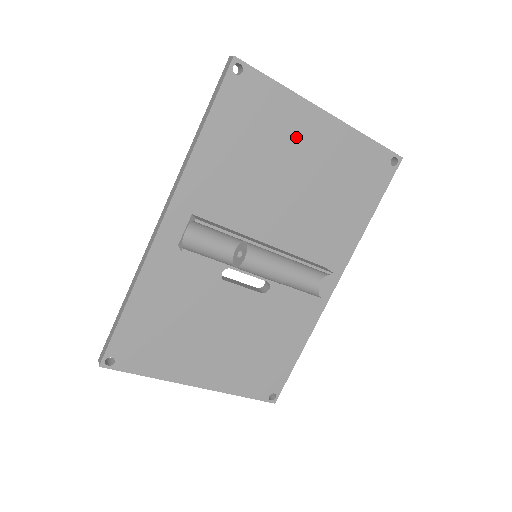
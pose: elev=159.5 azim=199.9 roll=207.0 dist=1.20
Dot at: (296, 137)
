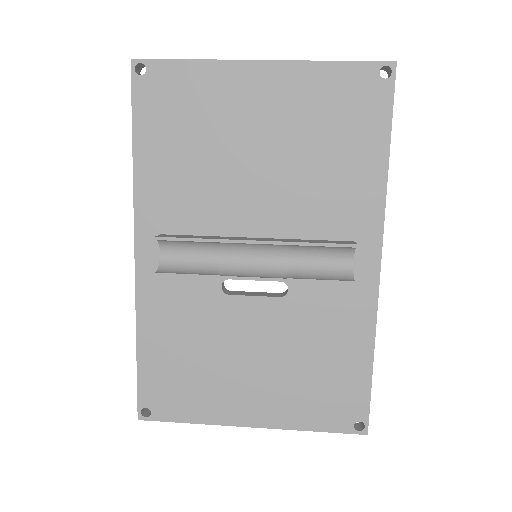
Dot at: (236, 105)
